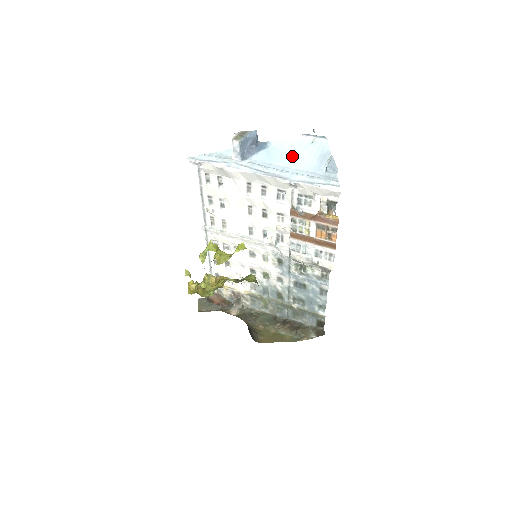
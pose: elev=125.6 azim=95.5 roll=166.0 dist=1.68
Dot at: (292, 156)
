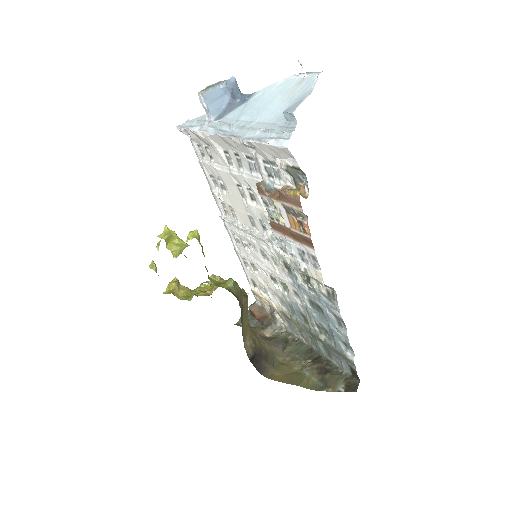
Dot at: (265, 105)
